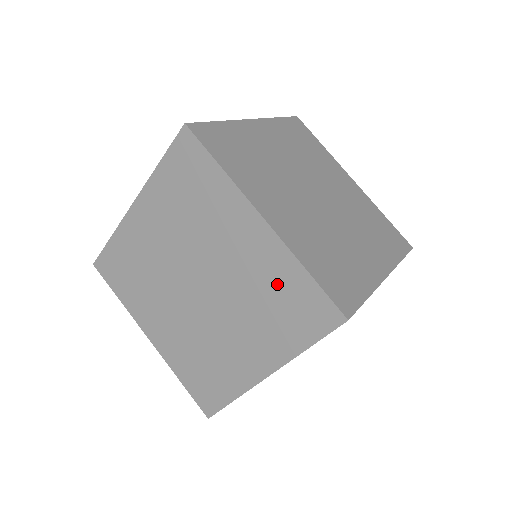
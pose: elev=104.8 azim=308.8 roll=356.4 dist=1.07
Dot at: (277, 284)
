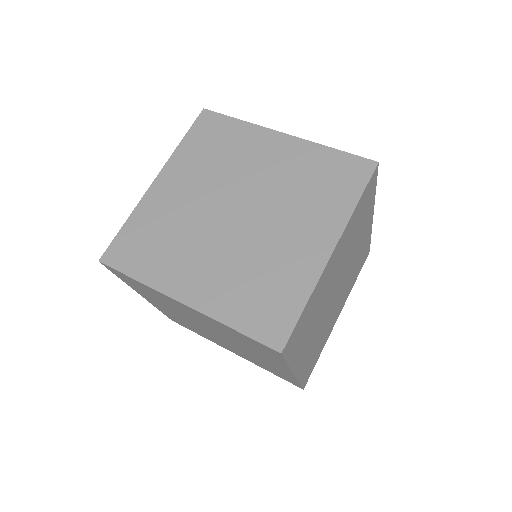
Dot at: (312, 169)
